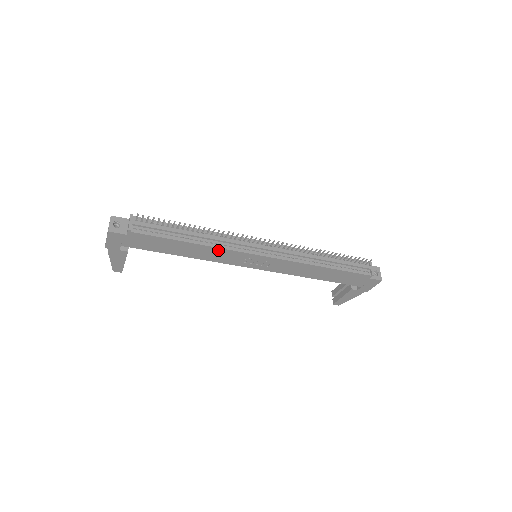
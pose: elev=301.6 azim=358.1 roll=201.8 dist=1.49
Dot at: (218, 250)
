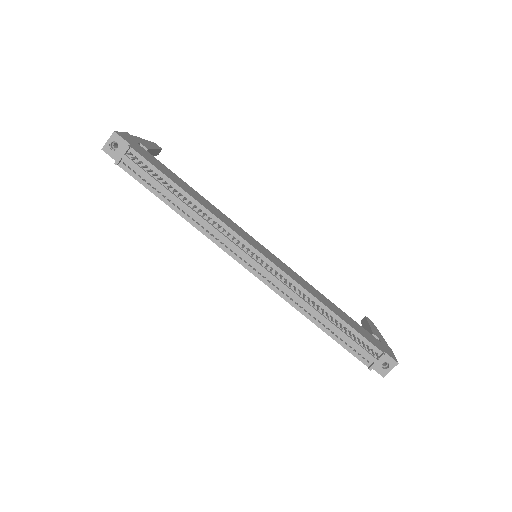
Dot at: (204, 233)
